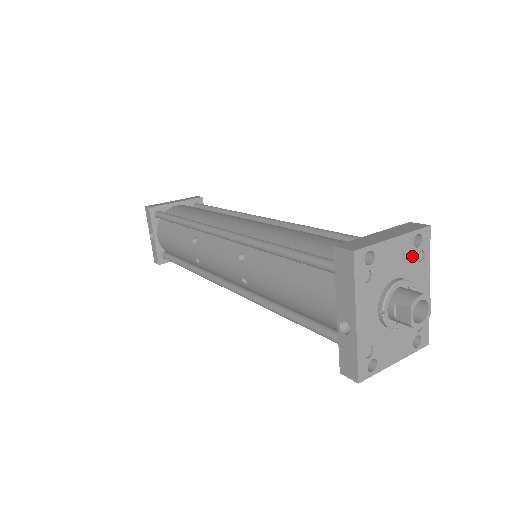
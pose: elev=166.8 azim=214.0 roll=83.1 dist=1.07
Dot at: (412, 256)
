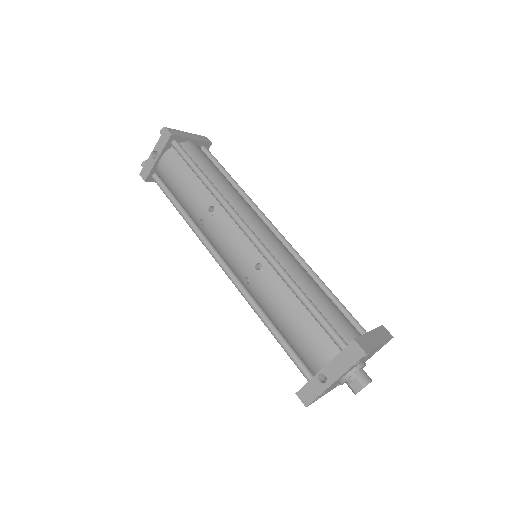
Dot at: occluded
